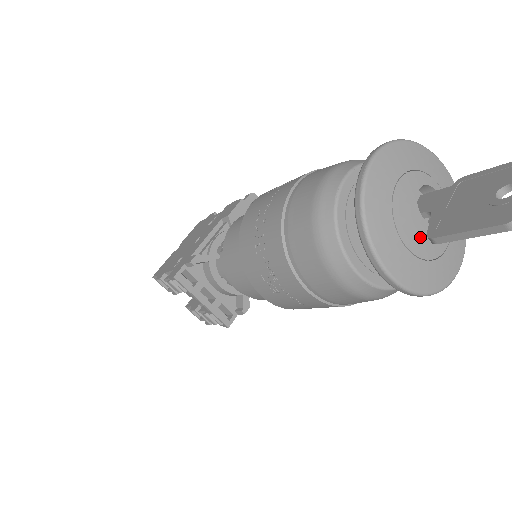
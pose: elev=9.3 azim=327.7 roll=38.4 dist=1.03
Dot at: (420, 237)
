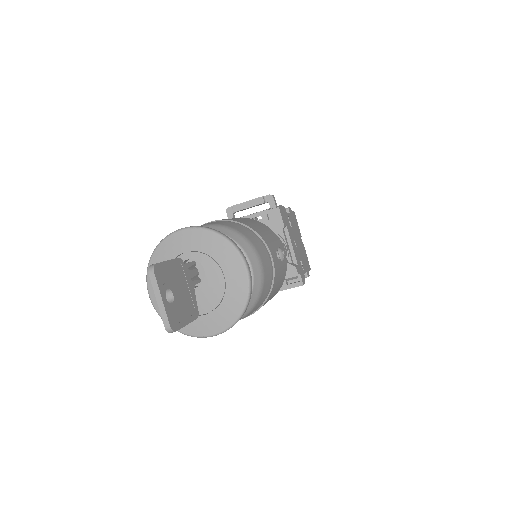
Dot at: (204, 299)
